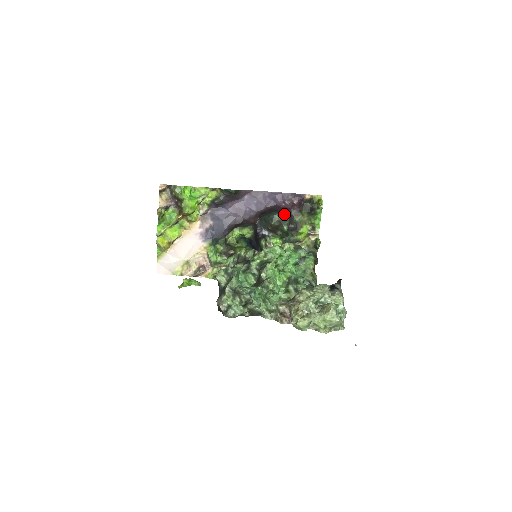
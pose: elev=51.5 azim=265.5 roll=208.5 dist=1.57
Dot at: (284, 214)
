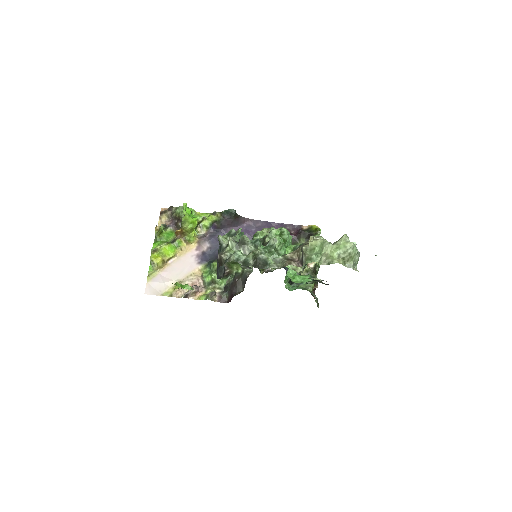
Dot at: occluded
